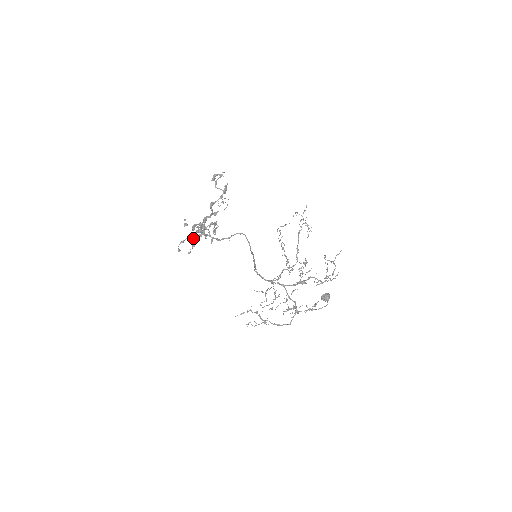
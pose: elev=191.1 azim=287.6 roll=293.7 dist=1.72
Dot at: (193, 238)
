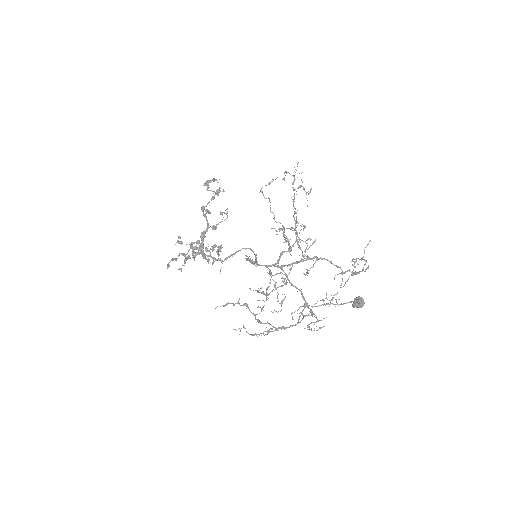
Dot at: occluded
